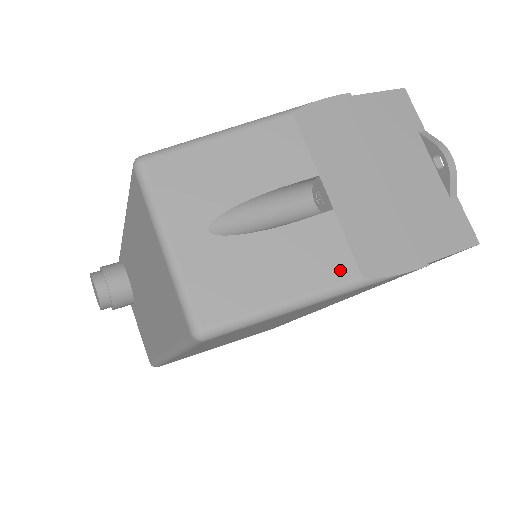
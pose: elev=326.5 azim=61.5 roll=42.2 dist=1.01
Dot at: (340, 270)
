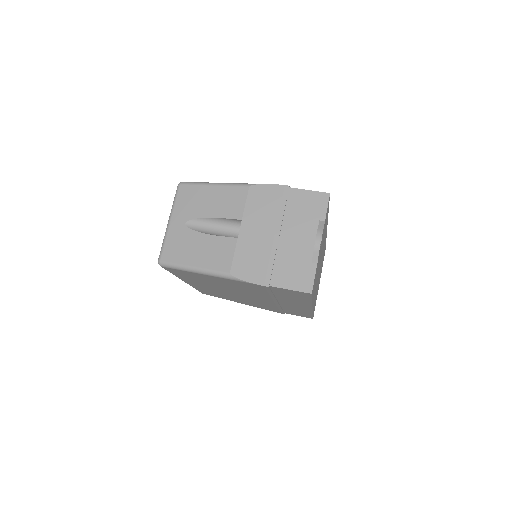
Dot at: (223, 266)
